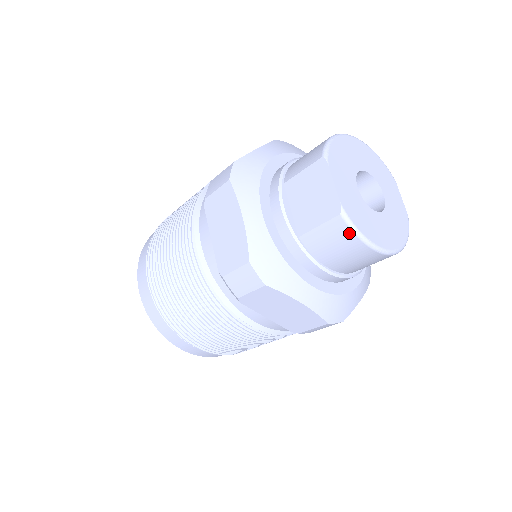
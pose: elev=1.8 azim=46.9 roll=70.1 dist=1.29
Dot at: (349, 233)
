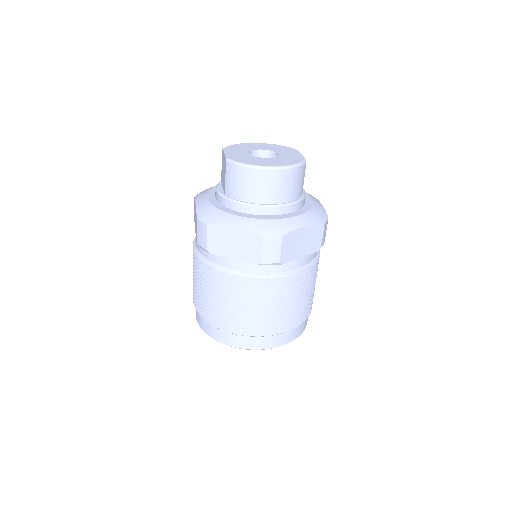
Dot at: (235, 167)
